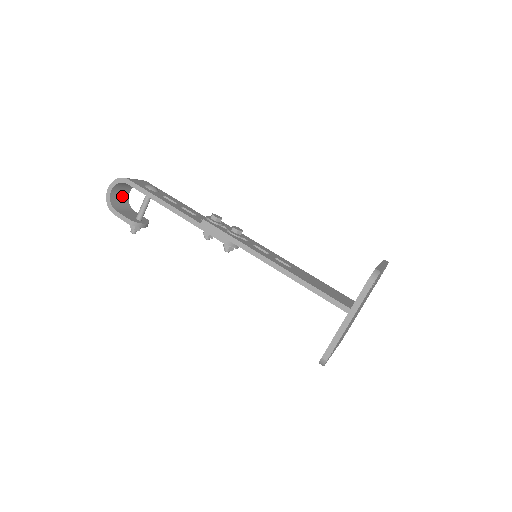
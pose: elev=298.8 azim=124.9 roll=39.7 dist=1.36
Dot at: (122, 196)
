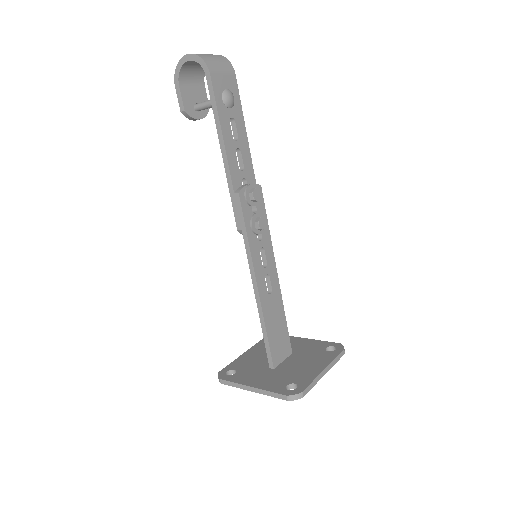
Dot at: occluded
